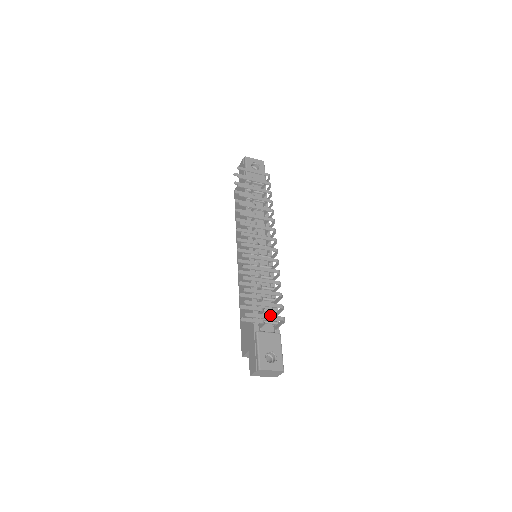
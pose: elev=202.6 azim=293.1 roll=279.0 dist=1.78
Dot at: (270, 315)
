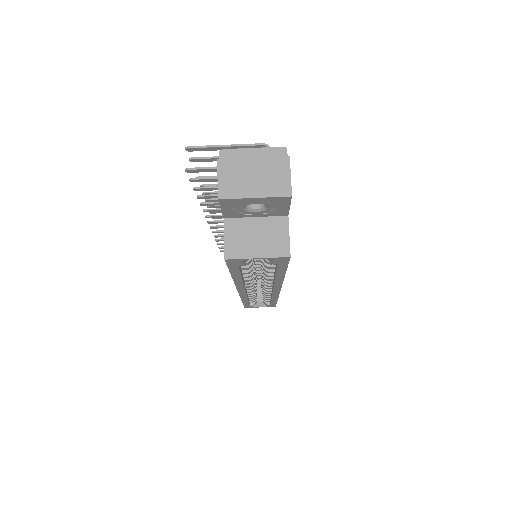
Dot at: (237, 148)
